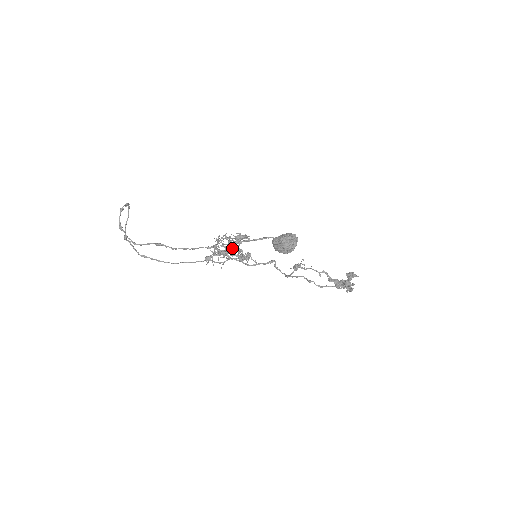
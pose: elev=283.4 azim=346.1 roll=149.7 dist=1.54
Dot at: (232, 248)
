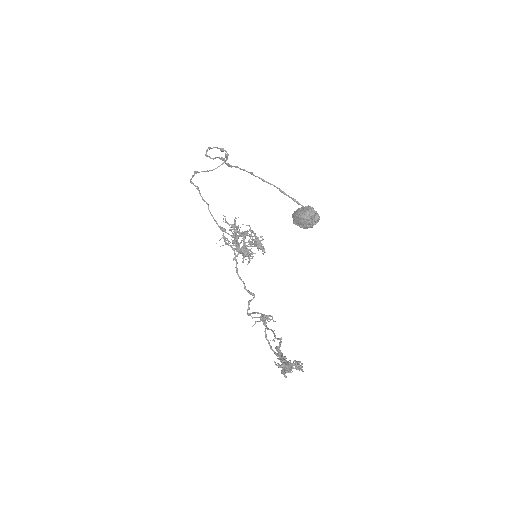
Dot at: (248, 235)
